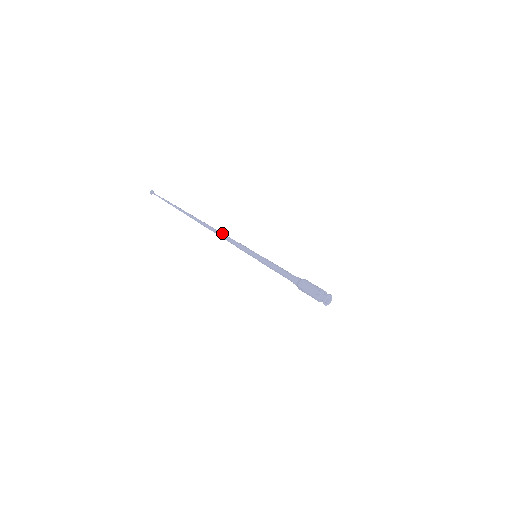
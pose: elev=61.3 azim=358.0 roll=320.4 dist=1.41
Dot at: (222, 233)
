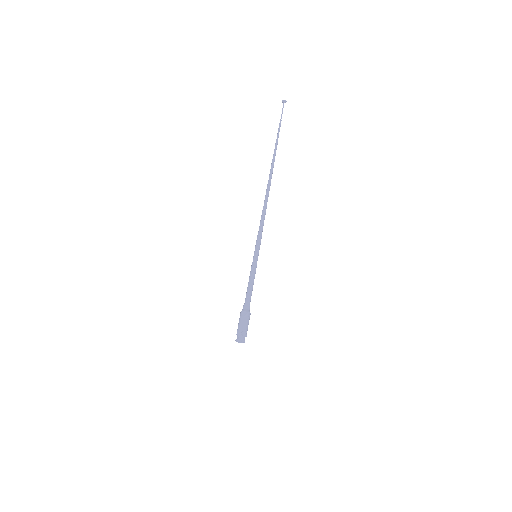
Dot at: occluded
